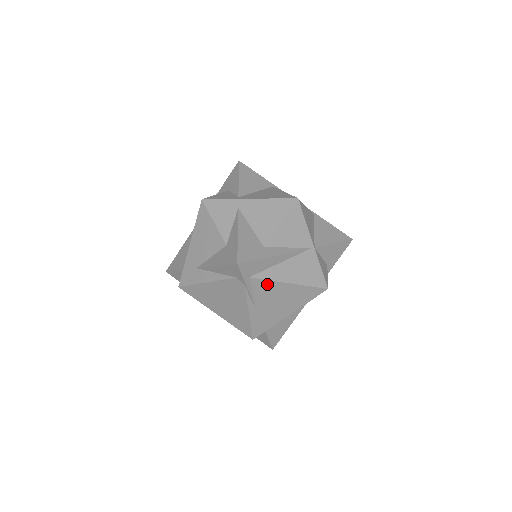
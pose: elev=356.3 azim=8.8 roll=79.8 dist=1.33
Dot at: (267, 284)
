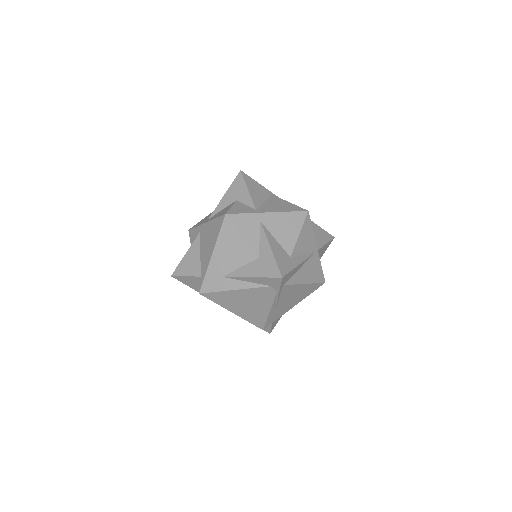
Dot at: (291, 287)
